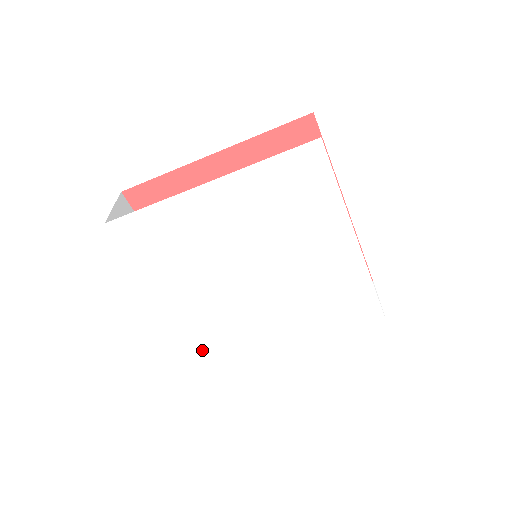
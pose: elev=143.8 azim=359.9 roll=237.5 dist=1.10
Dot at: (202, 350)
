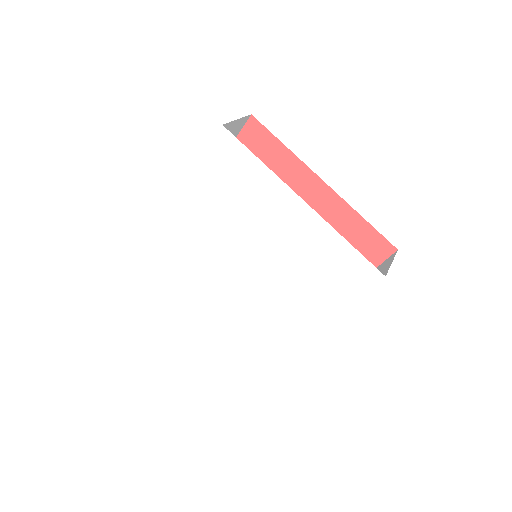
Dot at: (150, 248)
